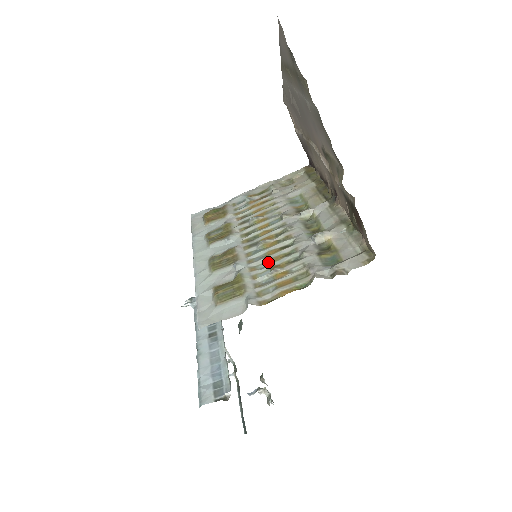
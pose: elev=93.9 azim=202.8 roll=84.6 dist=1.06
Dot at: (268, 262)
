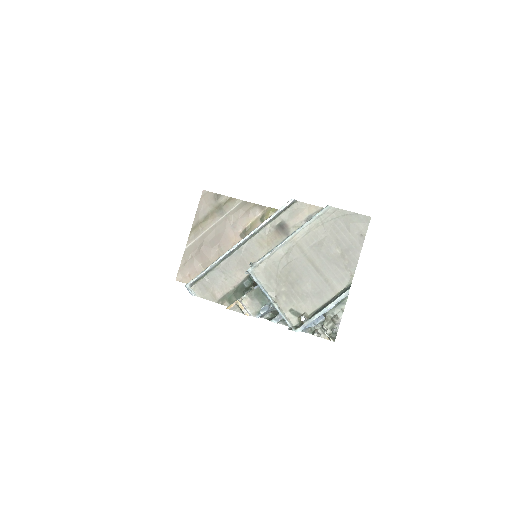
Dot at: occluded
